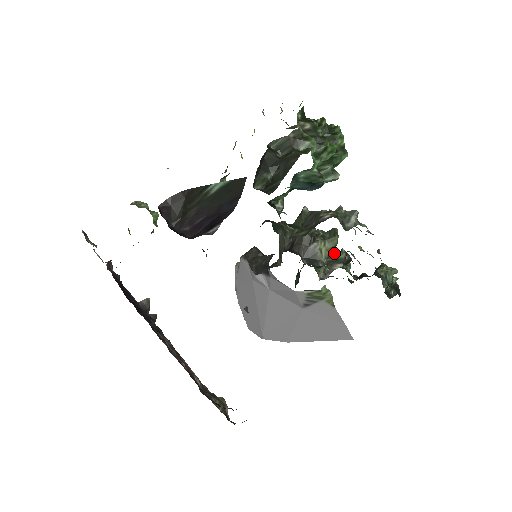
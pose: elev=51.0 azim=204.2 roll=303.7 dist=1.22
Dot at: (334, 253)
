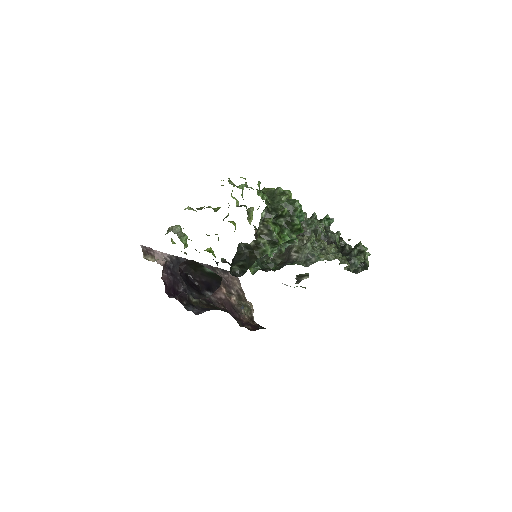
Dot at: (301, 274)
